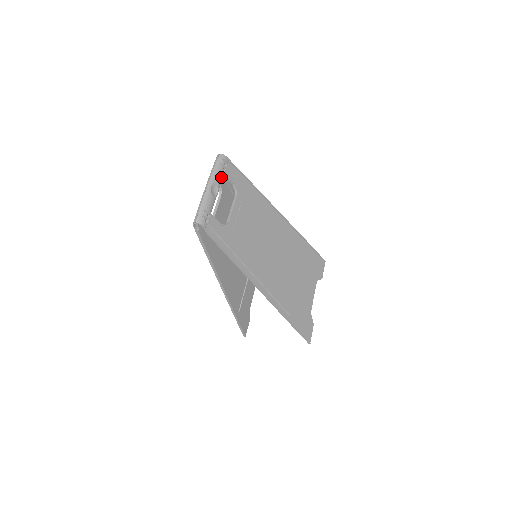
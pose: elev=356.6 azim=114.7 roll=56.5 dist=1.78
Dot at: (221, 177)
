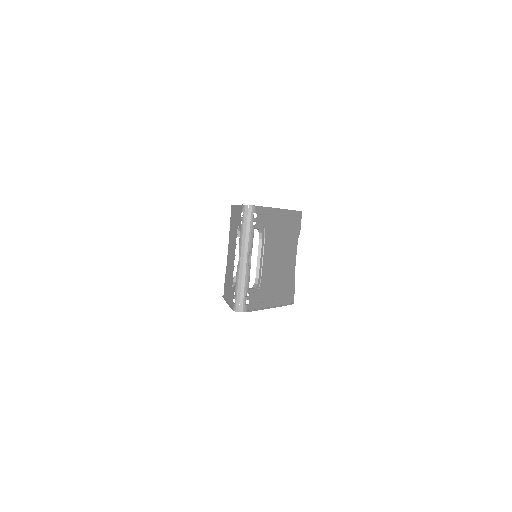
Dot at: (253, 237)
